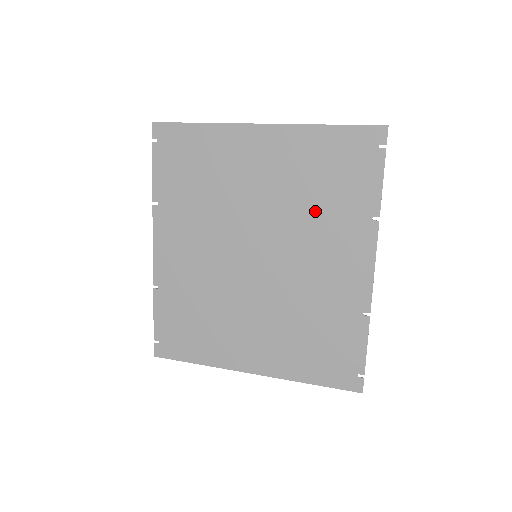
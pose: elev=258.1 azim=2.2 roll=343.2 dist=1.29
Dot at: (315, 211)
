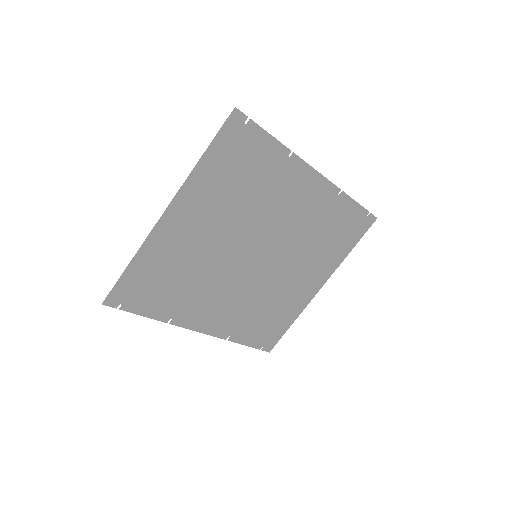
Dot at: (256, 198)
